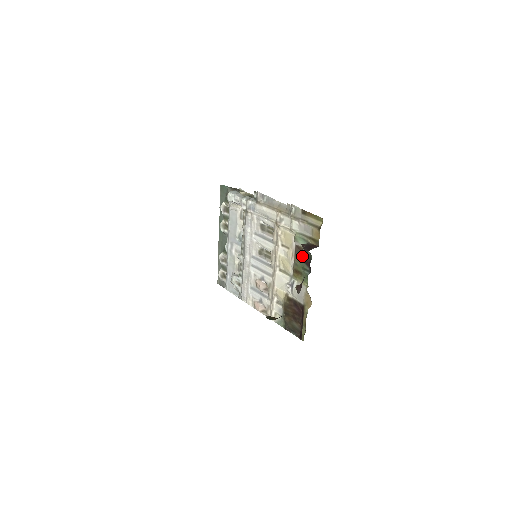
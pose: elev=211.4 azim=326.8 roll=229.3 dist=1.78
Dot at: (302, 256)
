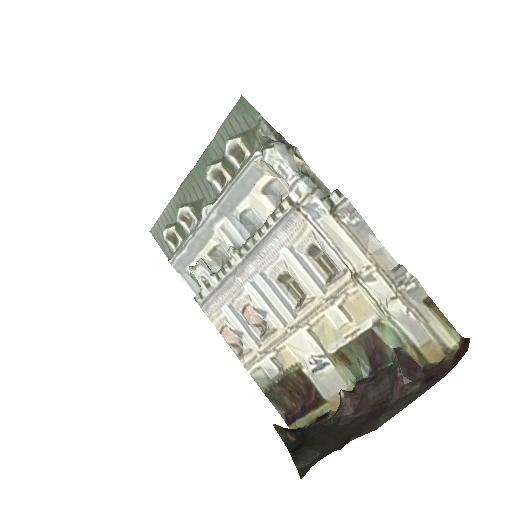
Dot at: (371, 348)
